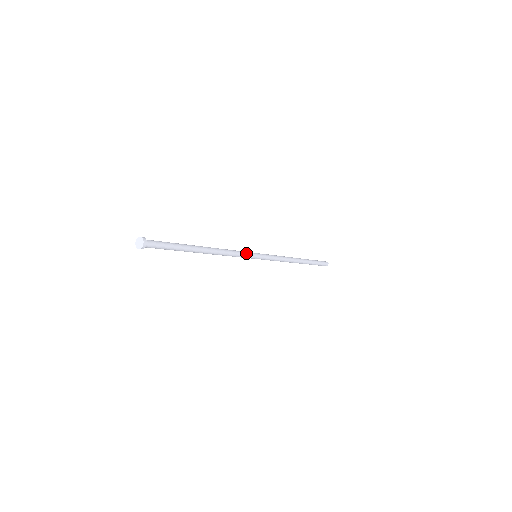
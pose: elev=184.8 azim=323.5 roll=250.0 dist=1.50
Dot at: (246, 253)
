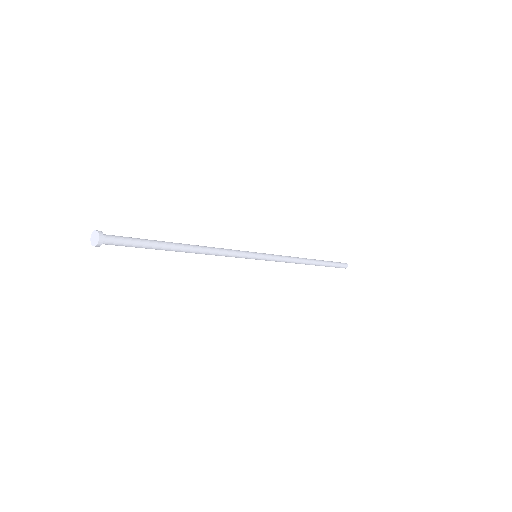
Dot at: (243, 254)
